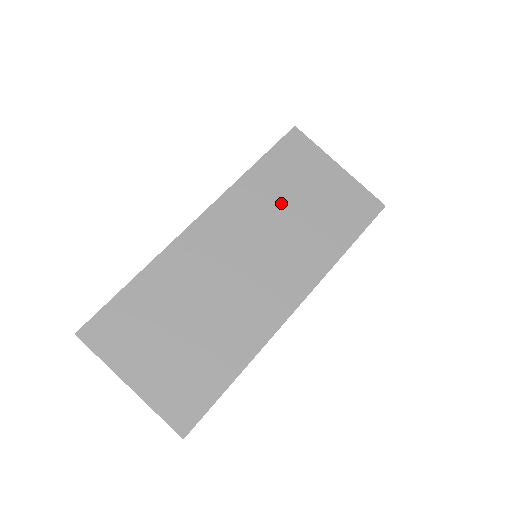
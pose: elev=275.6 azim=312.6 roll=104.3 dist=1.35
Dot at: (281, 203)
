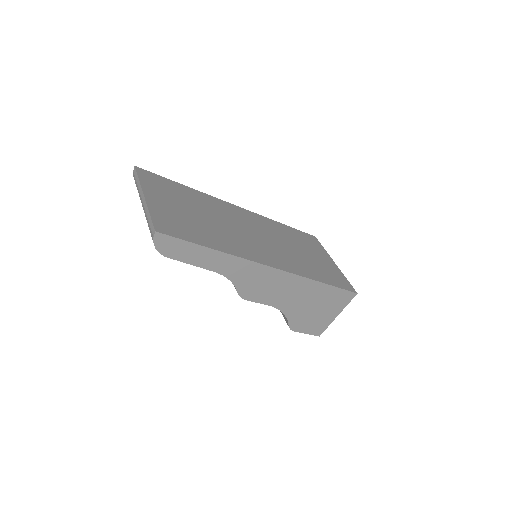
Dot at: (291, 242)
